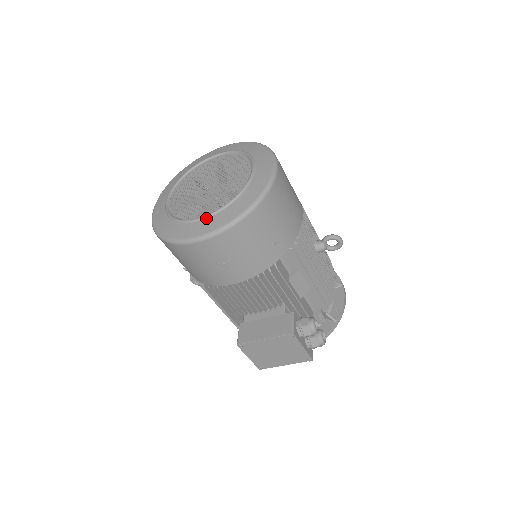
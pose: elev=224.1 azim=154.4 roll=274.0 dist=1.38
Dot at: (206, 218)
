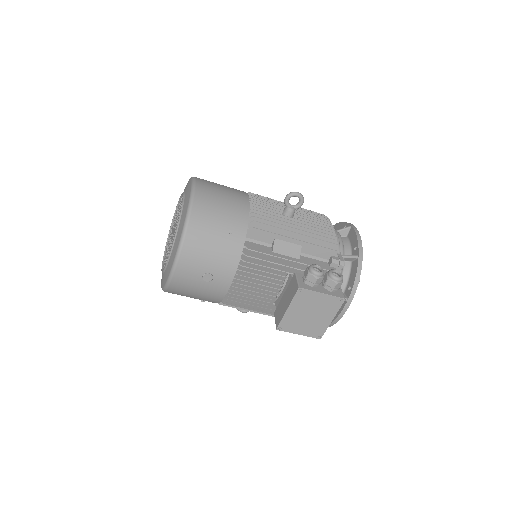
Dot at: (171, 253)
